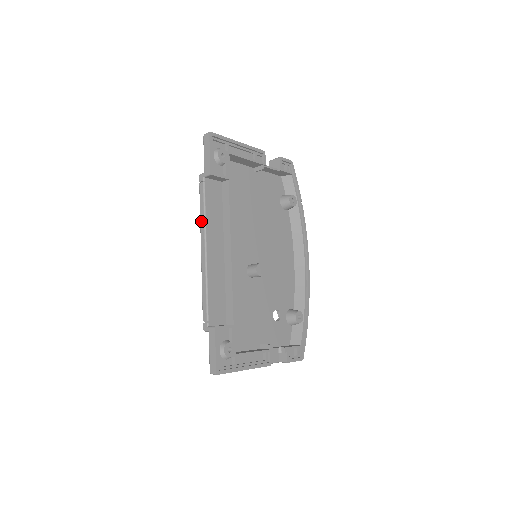
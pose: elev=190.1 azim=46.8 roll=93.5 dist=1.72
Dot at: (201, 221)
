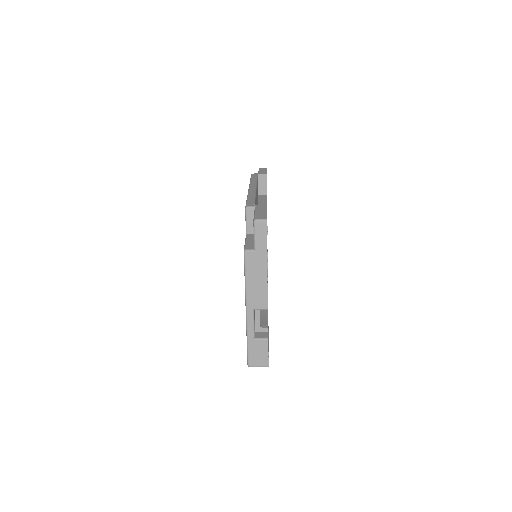
Dot at: (252, 181)
